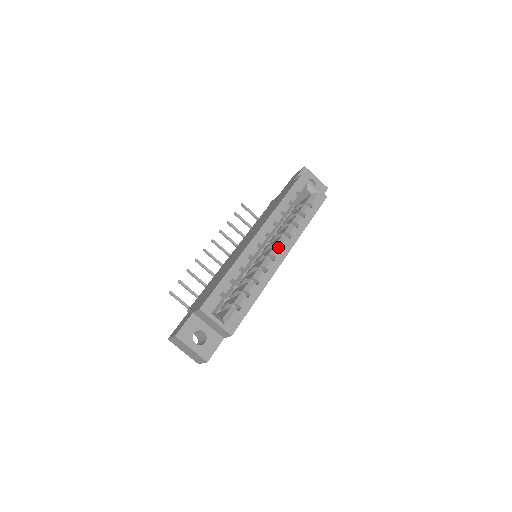
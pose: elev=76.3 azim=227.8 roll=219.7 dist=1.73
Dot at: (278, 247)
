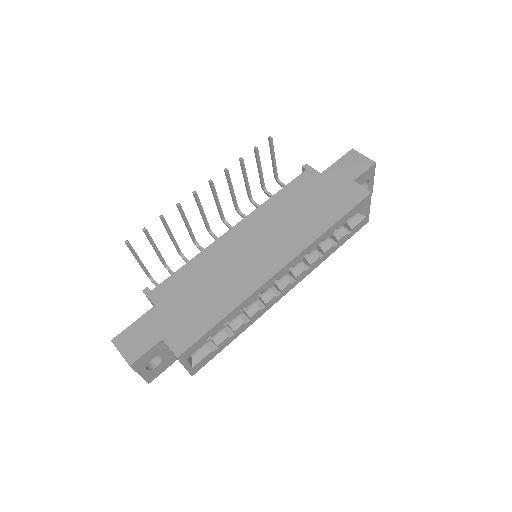
Dot at: (288, 272)
